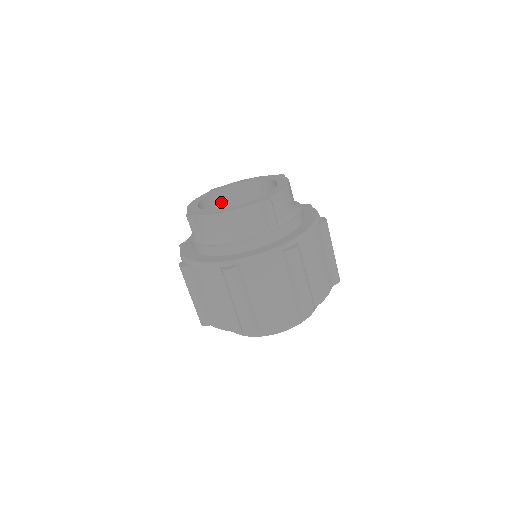
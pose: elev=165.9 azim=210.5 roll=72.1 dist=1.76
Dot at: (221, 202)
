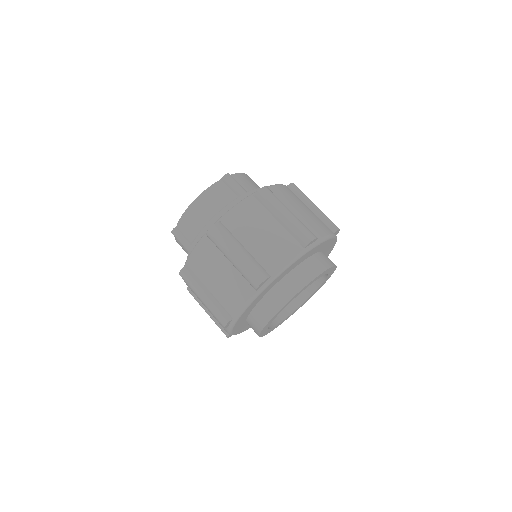
Dot at: occluded
